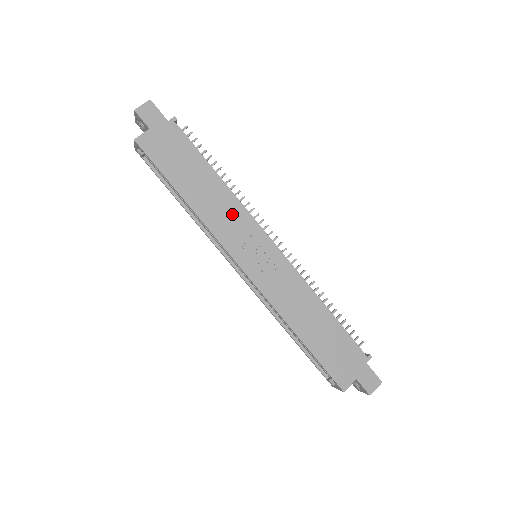
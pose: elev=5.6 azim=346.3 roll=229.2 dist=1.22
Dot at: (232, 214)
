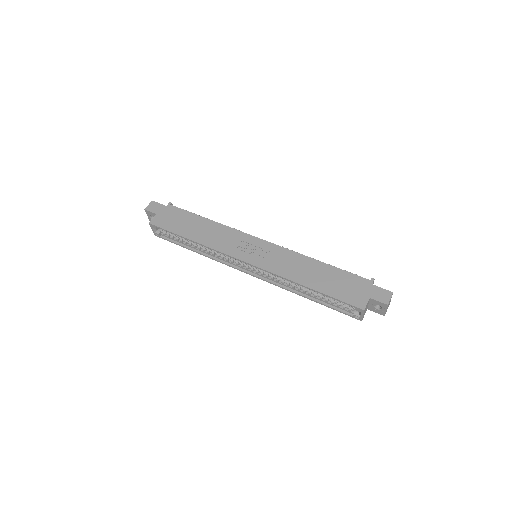
Dot at: (226, 235)
